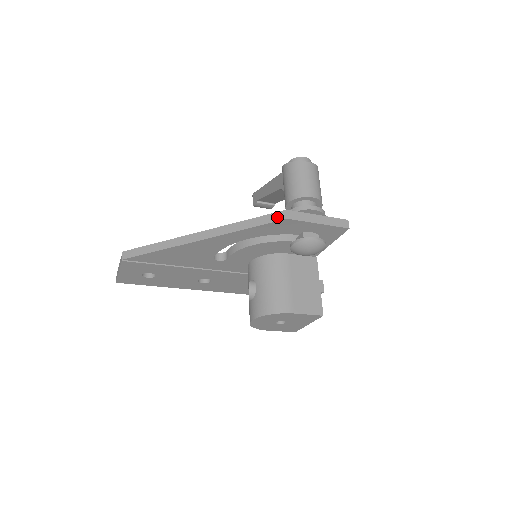
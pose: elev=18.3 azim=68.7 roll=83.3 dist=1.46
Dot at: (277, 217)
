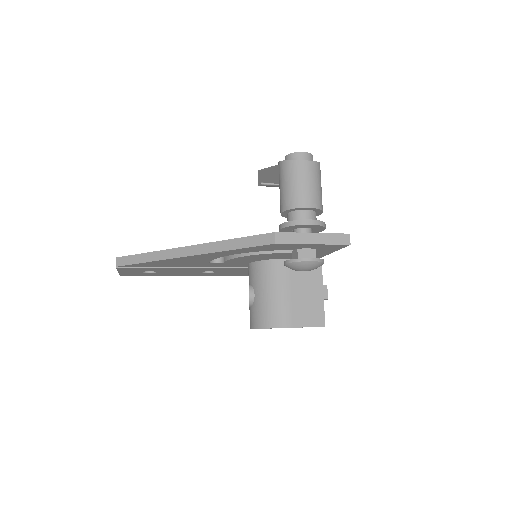
Dot at: (264, 240)
